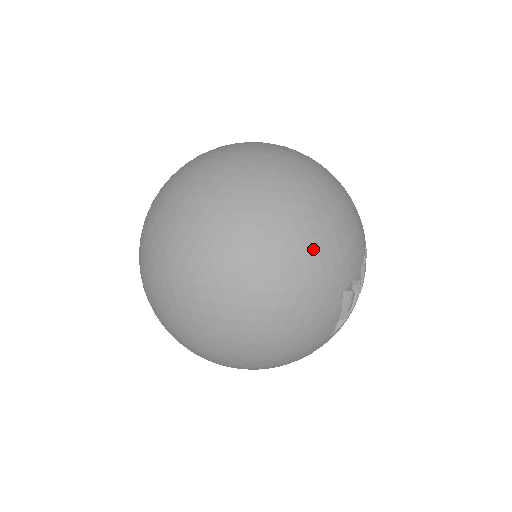
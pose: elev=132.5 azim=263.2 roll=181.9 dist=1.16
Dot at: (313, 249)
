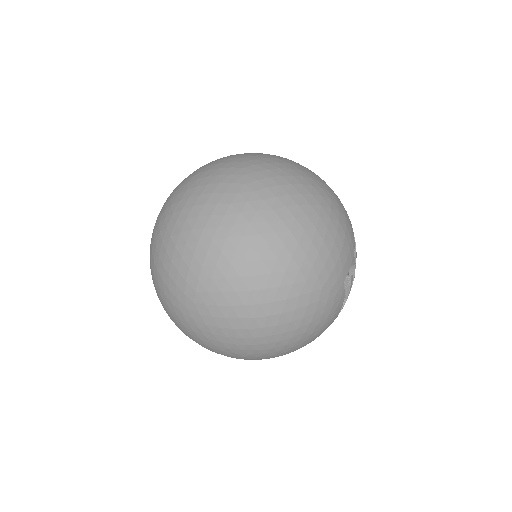
Dot at: (315, 254)
